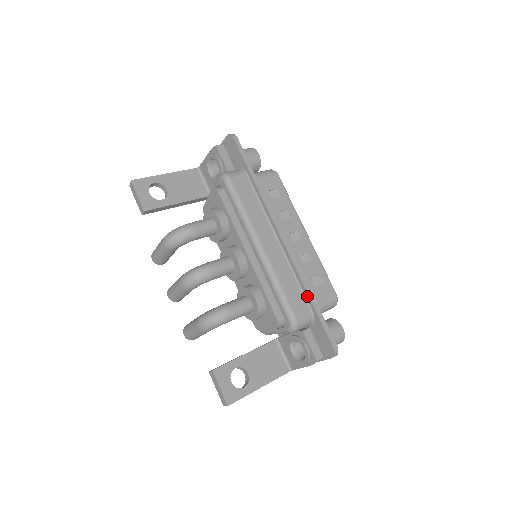
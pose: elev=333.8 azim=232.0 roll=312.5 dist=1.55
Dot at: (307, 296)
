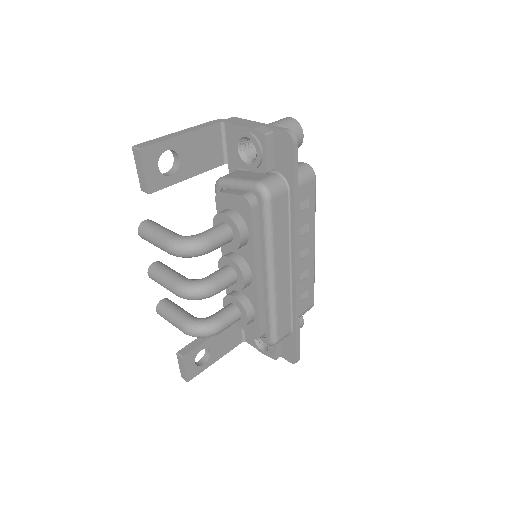
Dot at: (294, 320)
